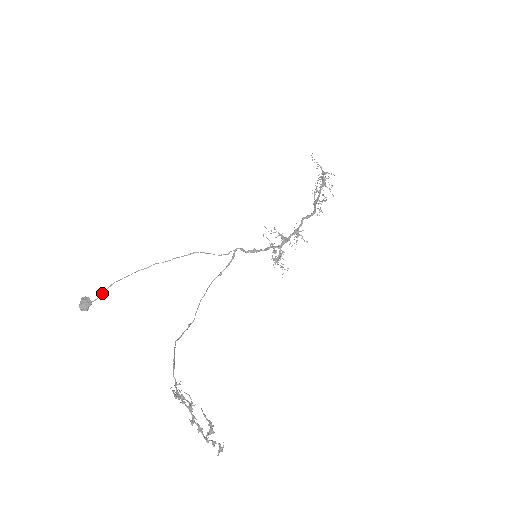
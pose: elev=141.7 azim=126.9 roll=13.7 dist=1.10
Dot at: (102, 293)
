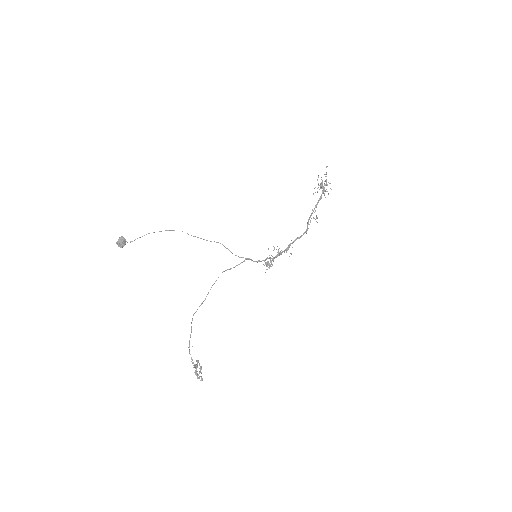
Dot at: occluded
